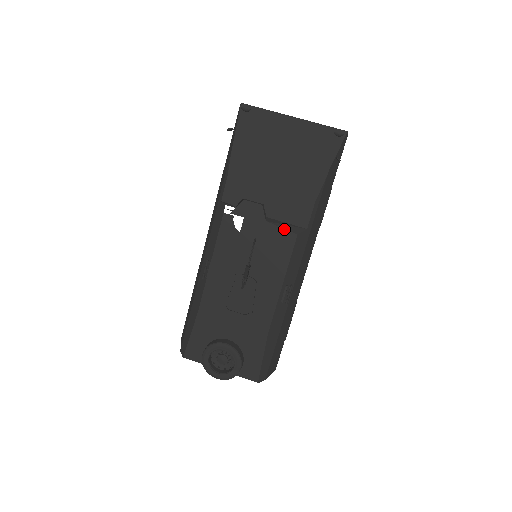
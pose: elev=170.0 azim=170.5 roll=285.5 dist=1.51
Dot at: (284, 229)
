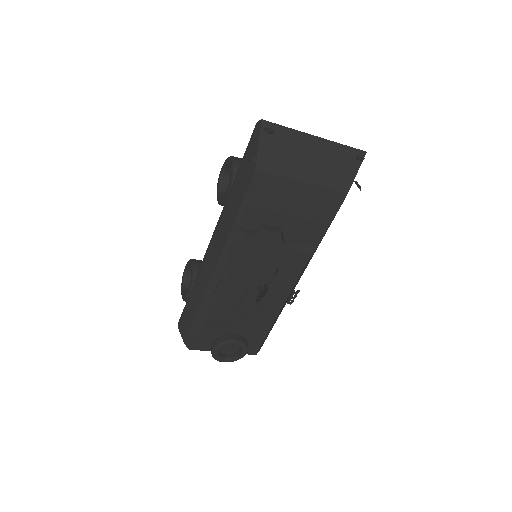
Dot at: (300, 251)
